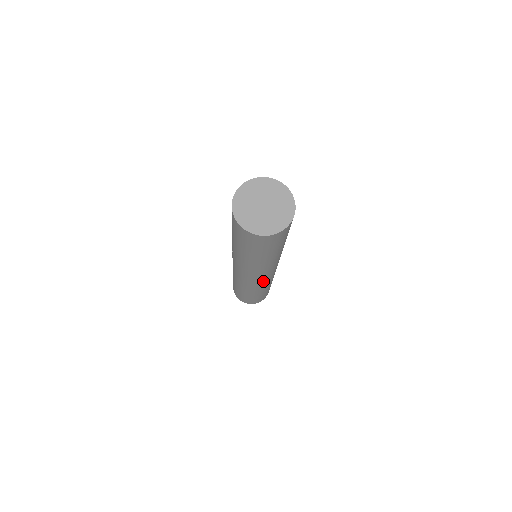
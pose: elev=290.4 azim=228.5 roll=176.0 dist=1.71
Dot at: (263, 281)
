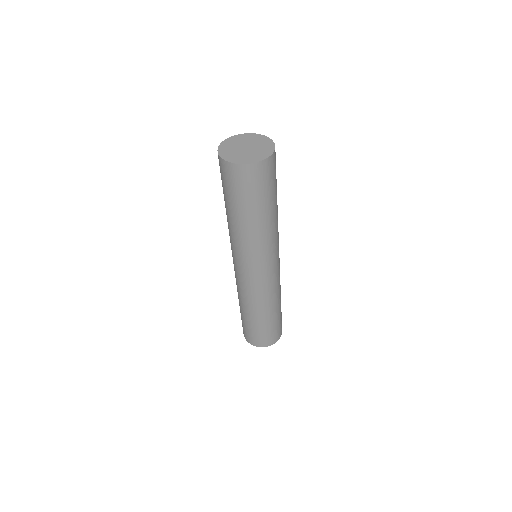
Dot at: (244, 282)
